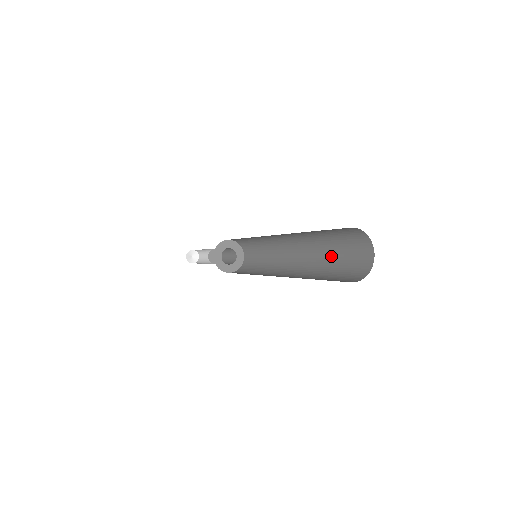
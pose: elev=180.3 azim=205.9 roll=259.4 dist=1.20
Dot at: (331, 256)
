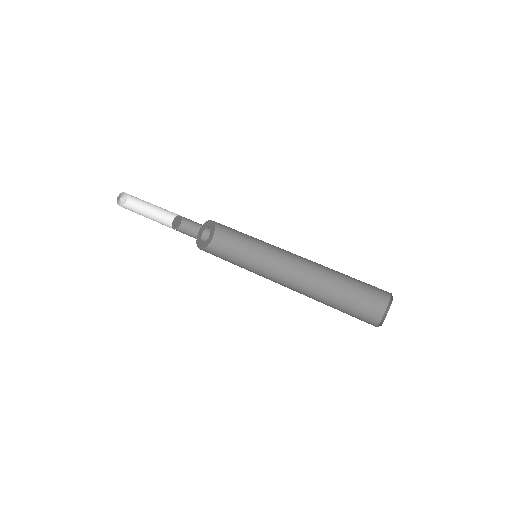
Dot at: (340, 292)
